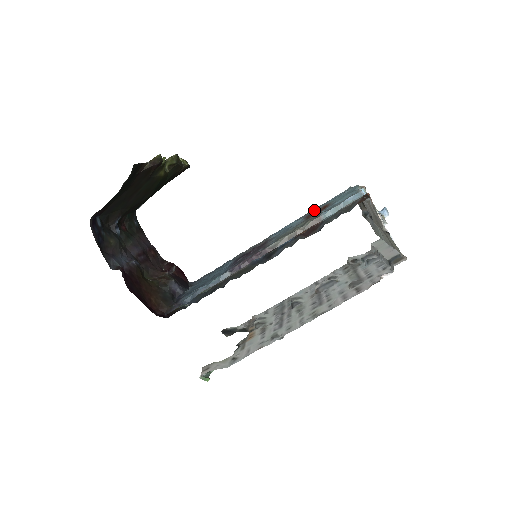
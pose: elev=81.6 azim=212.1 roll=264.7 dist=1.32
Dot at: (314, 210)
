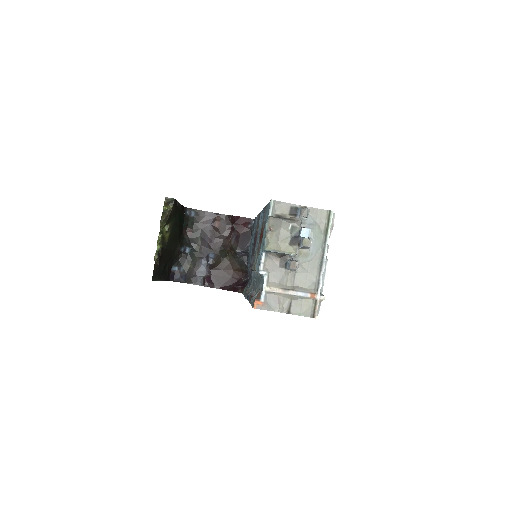
Dot at: (265, 212)
